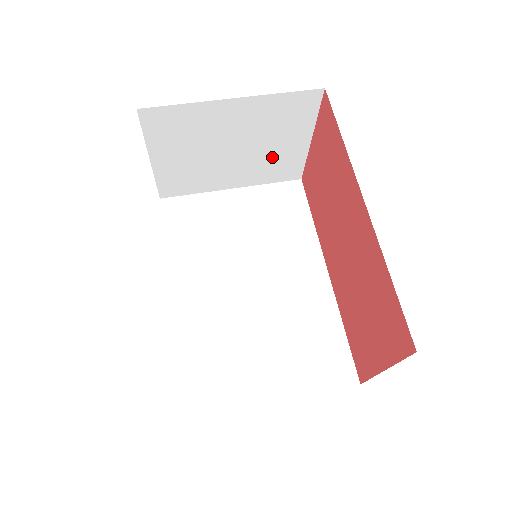
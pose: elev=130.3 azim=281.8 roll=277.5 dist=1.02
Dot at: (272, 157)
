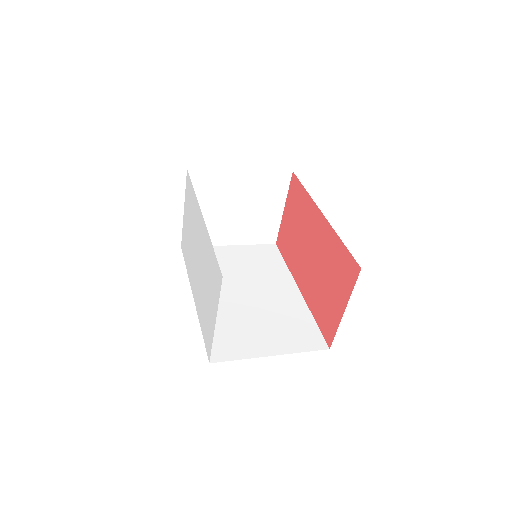
Dot at: (259, 220)
